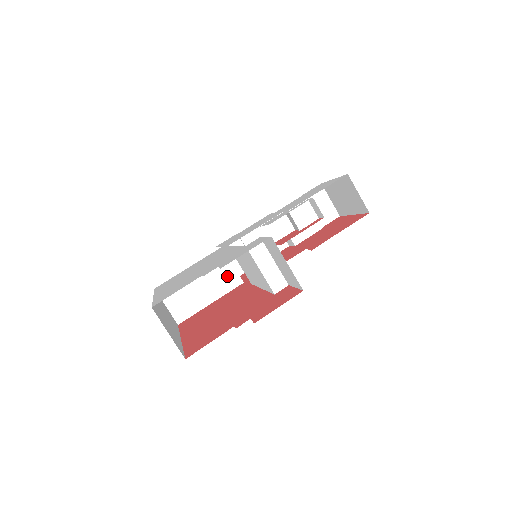
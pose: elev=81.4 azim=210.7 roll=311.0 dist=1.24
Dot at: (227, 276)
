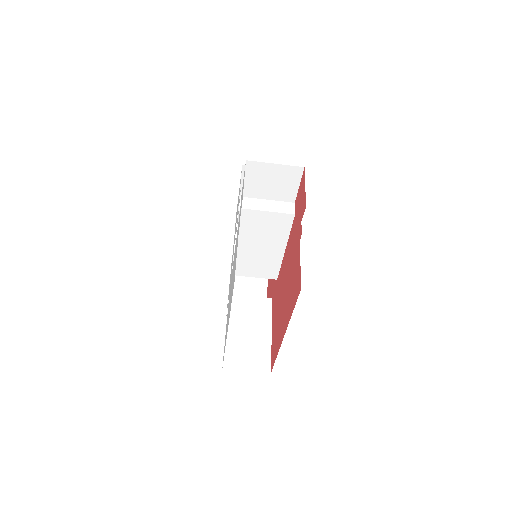
Dot at: (257, 307)
